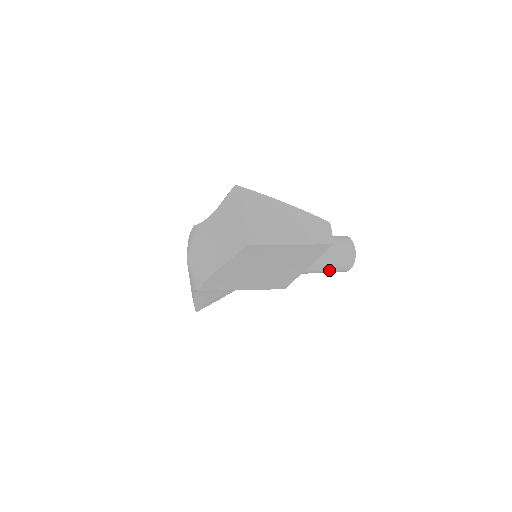
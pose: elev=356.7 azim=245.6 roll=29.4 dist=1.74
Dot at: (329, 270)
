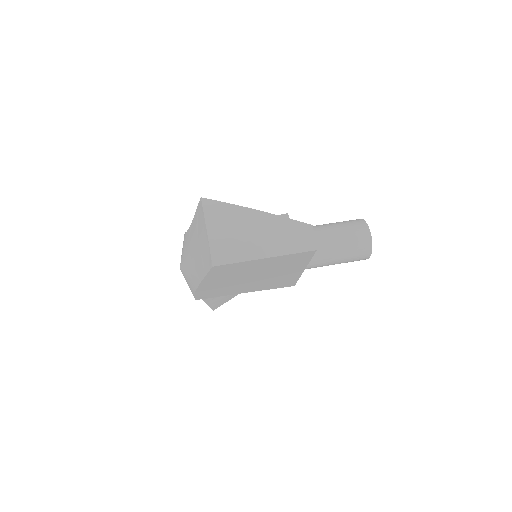
Dot at: (342, 262)
